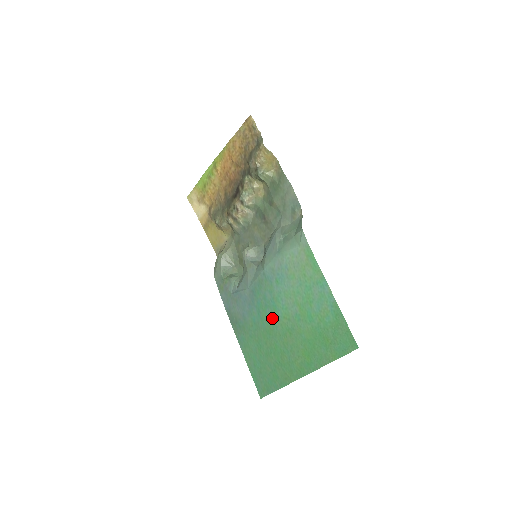
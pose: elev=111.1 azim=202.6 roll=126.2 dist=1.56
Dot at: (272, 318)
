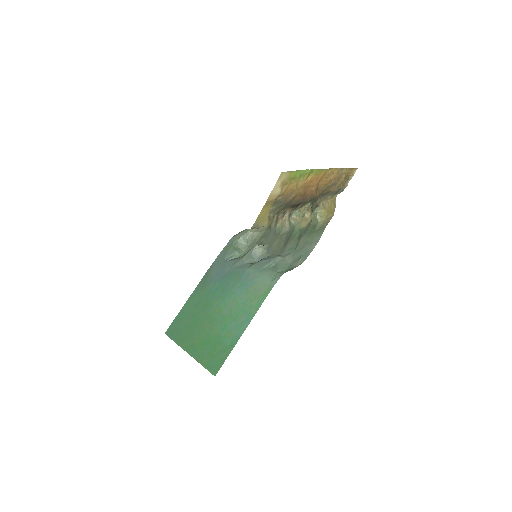
Dot at: (216, 301)
